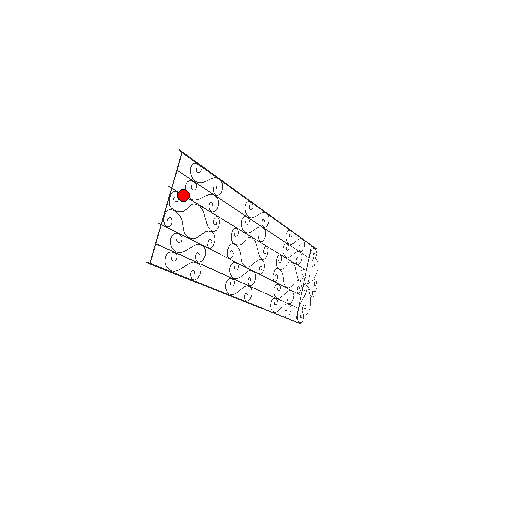
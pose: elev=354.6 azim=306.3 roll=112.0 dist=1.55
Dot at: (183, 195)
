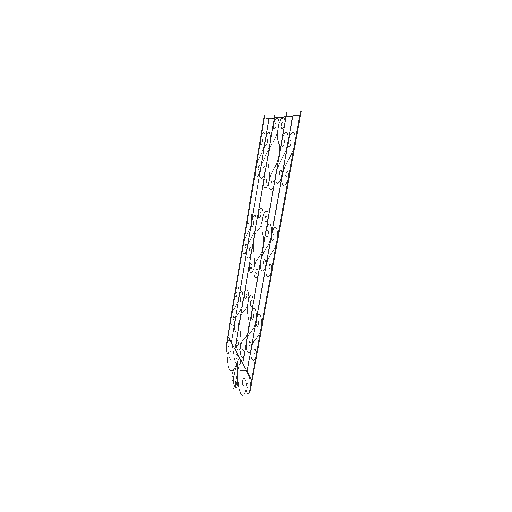
Dot at: occluded
